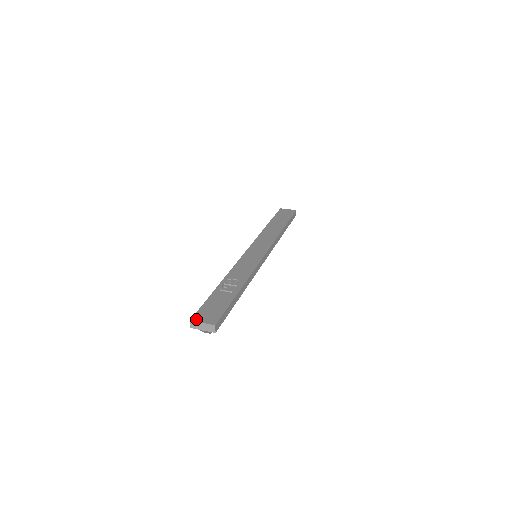
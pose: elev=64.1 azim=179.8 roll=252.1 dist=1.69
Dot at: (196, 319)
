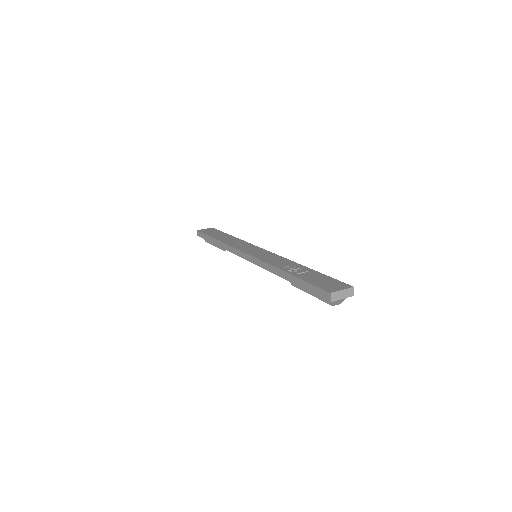
Dot at: (333, 290)
